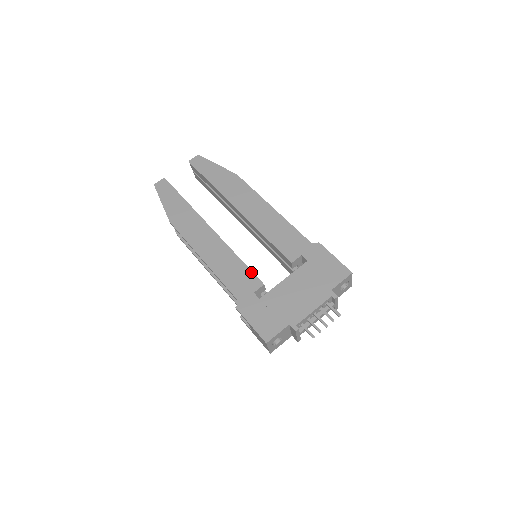
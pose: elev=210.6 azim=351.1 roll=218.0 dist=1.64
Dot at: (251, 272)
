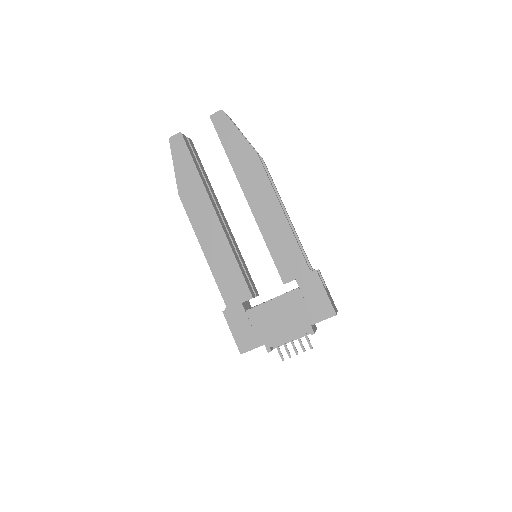
Dot at: (244, 281)
